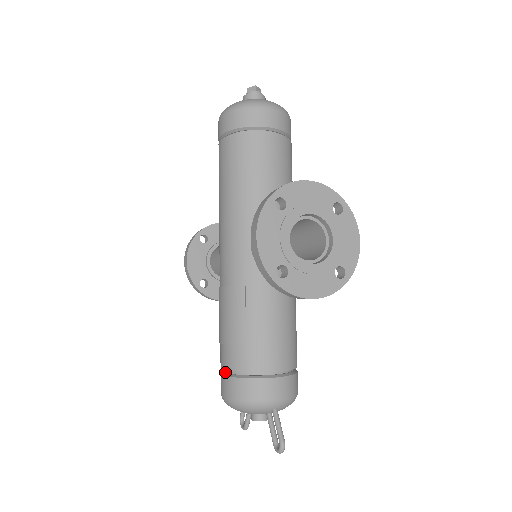
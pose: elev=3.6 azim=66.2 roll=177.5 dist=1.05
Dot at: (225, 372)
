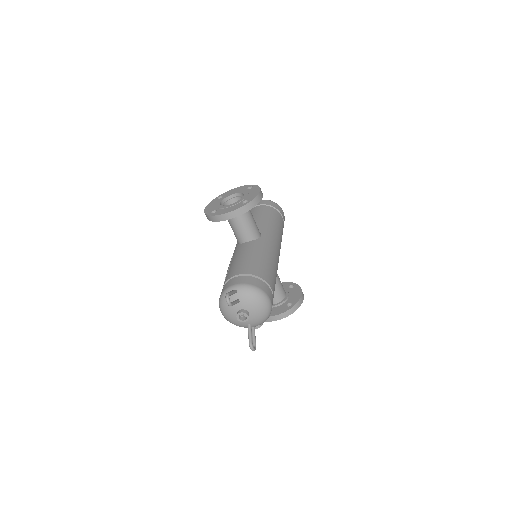
Dot at: occluded
